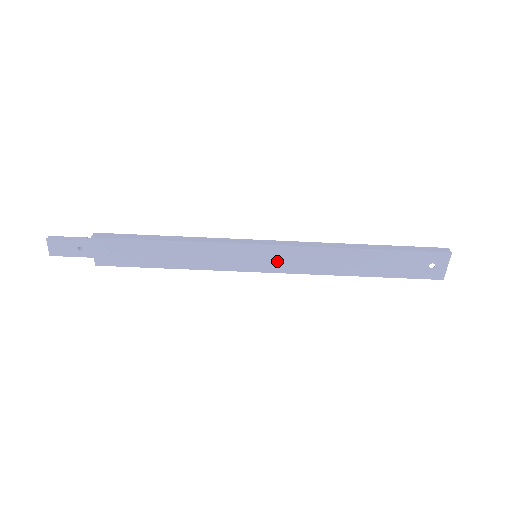
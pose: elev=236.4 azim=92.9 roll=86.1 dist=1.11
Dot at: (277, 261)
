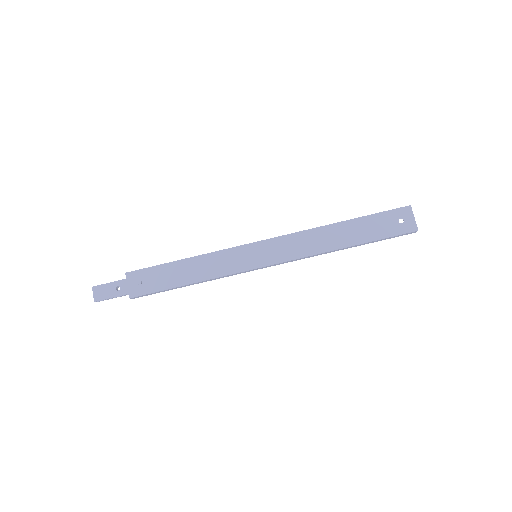
Dot at: (273, 253)
